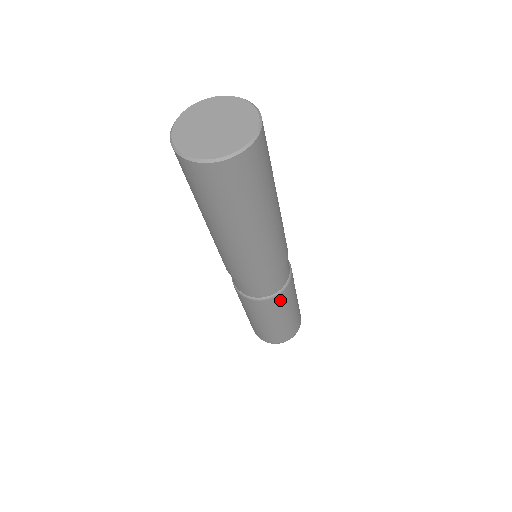
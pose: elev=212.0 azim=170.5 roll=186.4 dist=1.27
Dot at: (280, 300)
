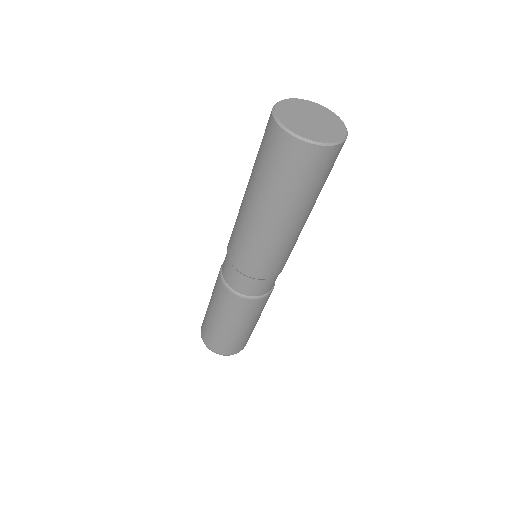
Dot at: occluded
